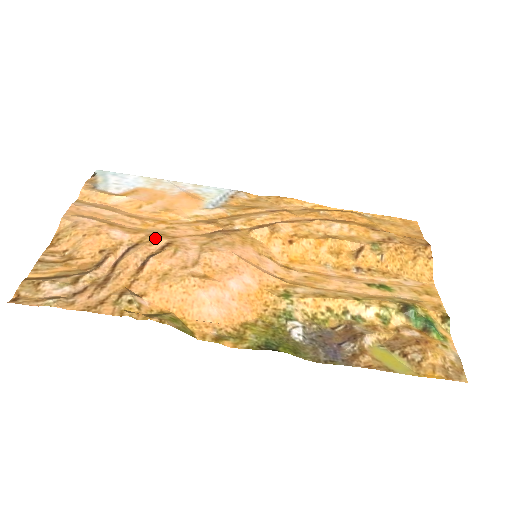
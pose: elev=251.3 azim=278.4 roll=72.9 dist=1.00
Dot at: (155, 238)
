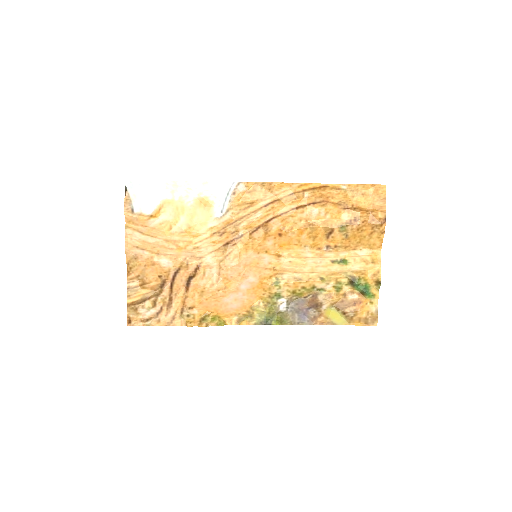
Dot at: (189, 262)
